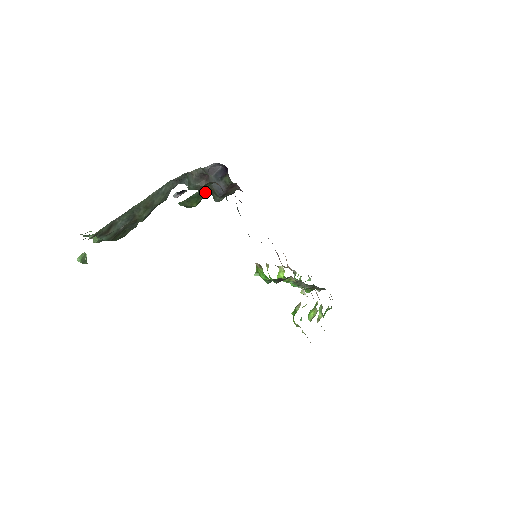
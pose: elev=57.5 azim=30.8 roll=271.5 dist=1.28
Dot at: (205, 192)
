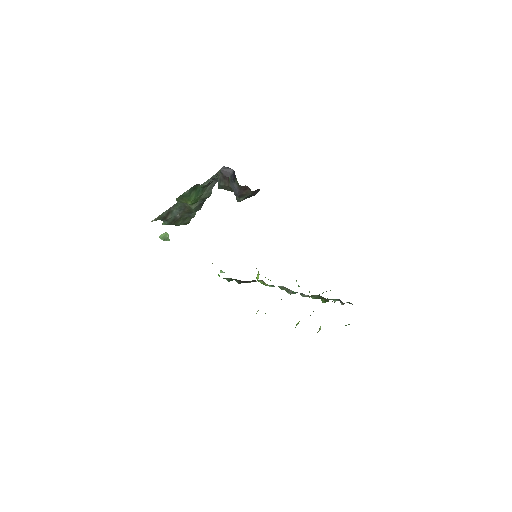
Dot at: (201, 192)
